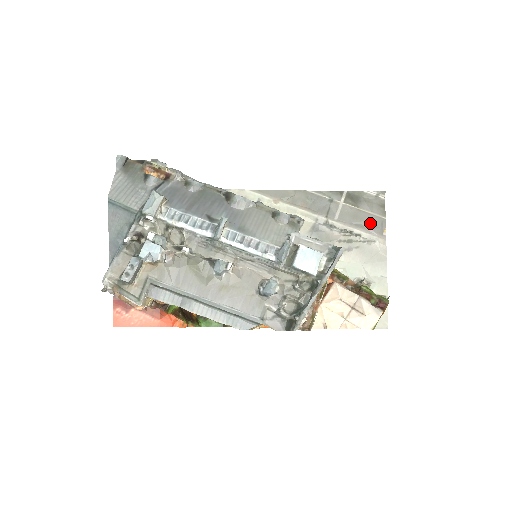
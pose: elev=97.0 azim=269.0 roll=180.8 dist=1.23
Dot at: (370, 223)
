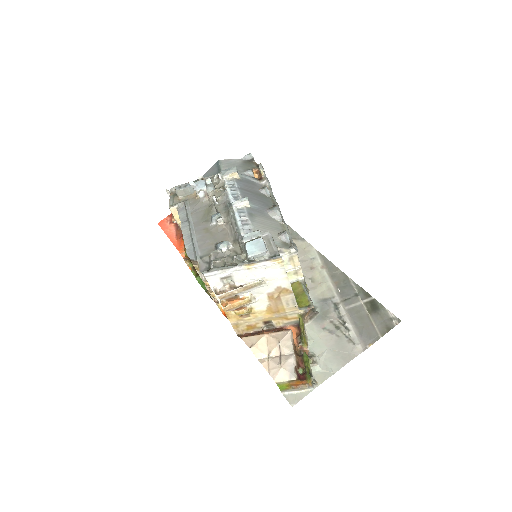
Dot at: (366, 330)
